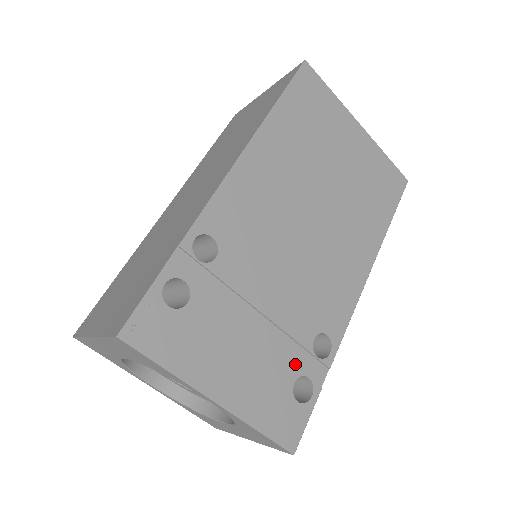
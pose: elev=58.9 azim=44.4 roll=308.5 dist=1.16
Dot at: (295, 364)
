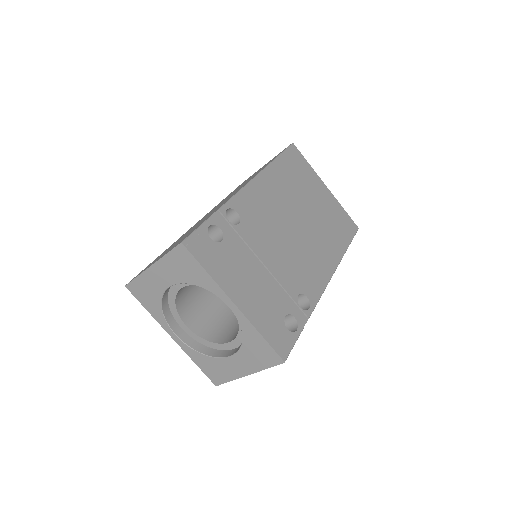
Dot at: (286, 306)
